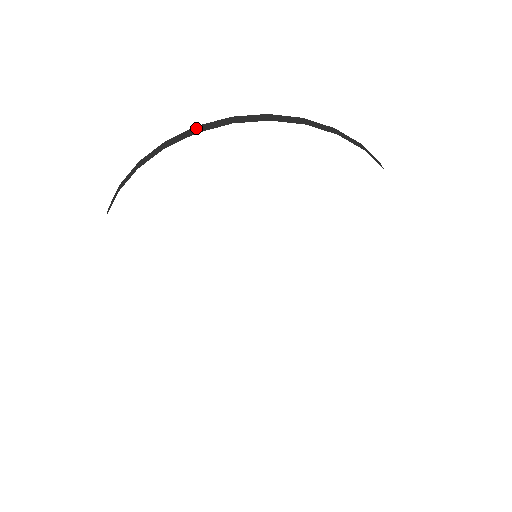
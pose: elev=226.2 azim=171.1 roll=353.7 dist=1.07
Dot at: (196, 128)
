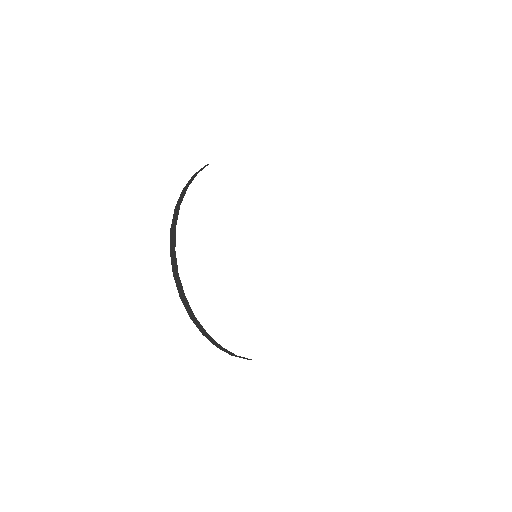
Dot at: occluded
